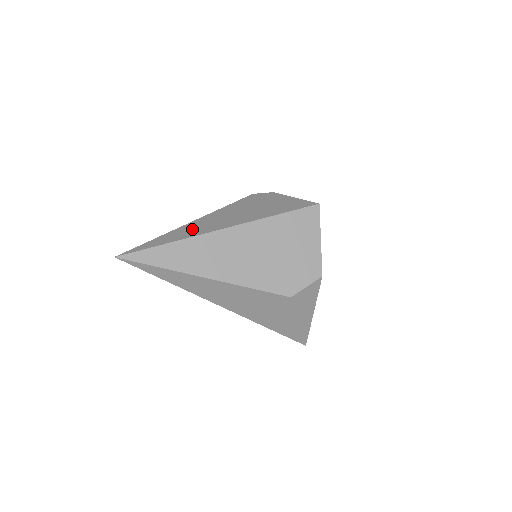
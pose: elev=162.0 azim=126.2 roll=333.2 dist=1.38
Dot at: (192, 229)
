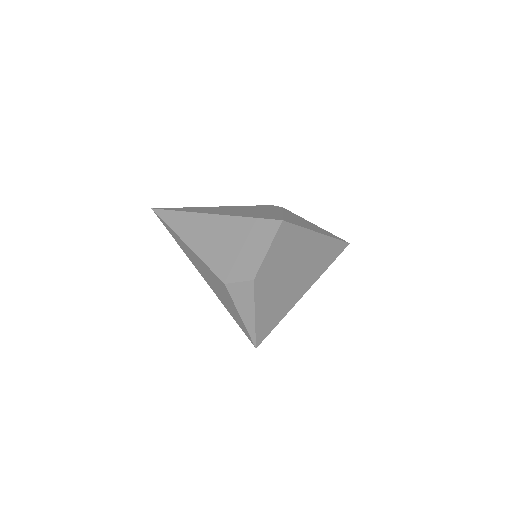
Dot at: (201, 209)
